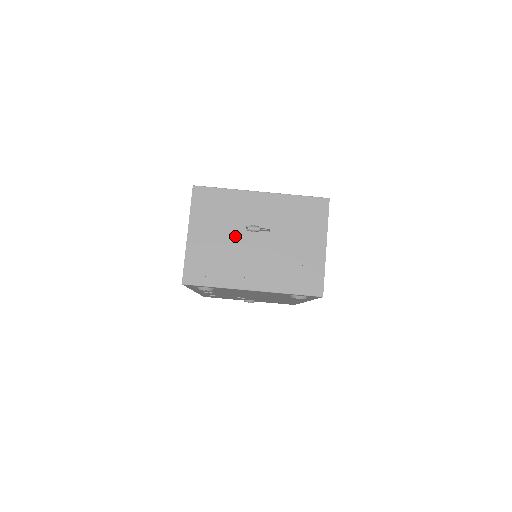
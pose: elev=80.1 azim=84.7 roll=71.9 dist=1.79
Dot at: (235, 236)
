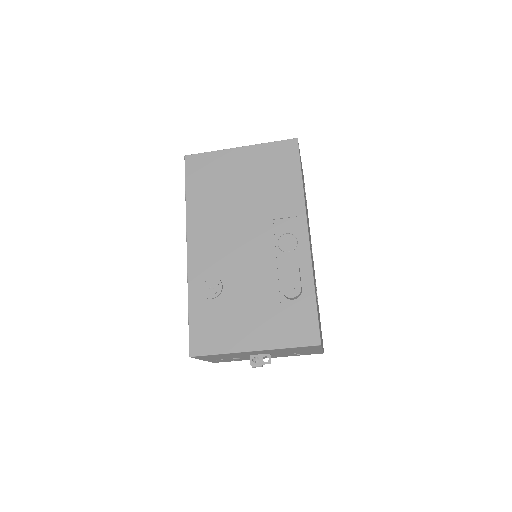
Dot at: occluded
